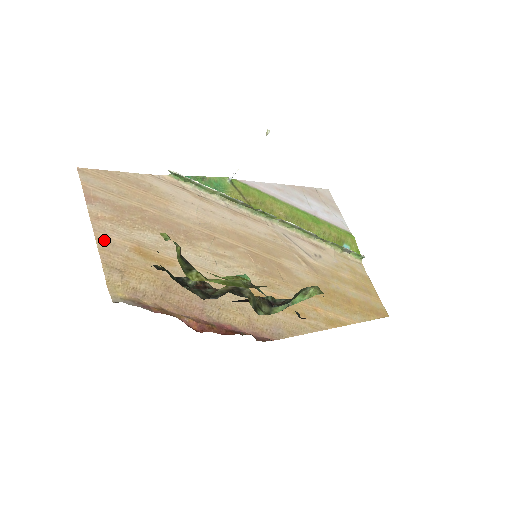
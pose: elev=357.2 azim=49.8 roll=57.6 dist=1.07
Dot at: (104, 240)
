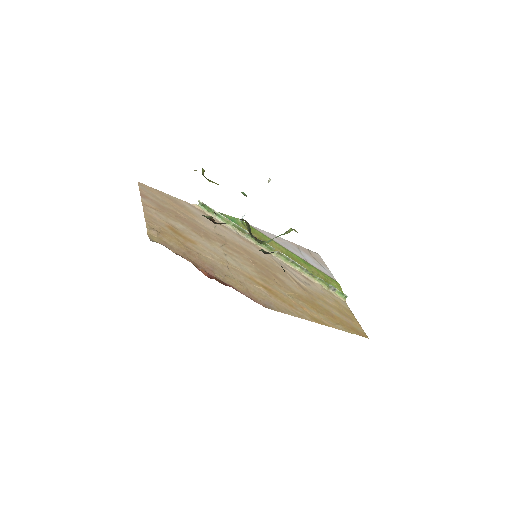
Dot at: (149, 215)
